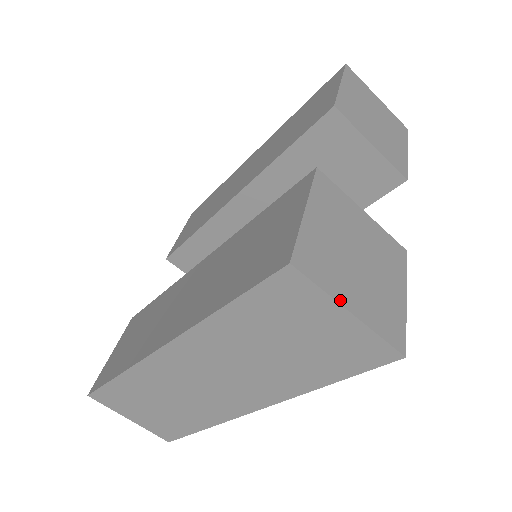
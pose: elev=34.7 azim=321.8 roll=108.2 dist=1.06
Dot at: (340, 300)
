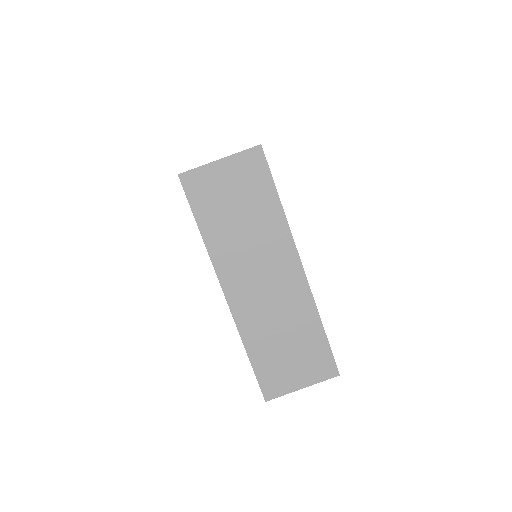
Dot at: (211, 162)
